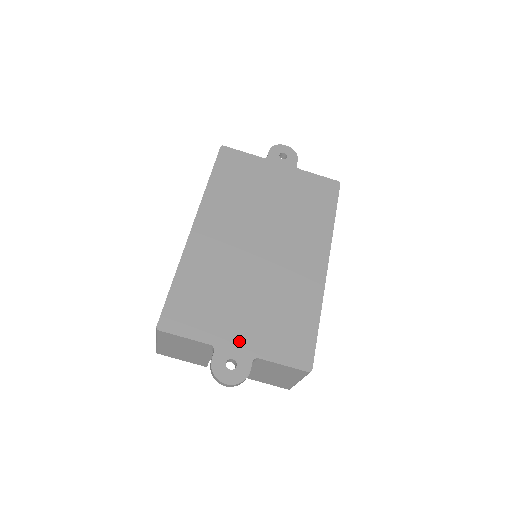
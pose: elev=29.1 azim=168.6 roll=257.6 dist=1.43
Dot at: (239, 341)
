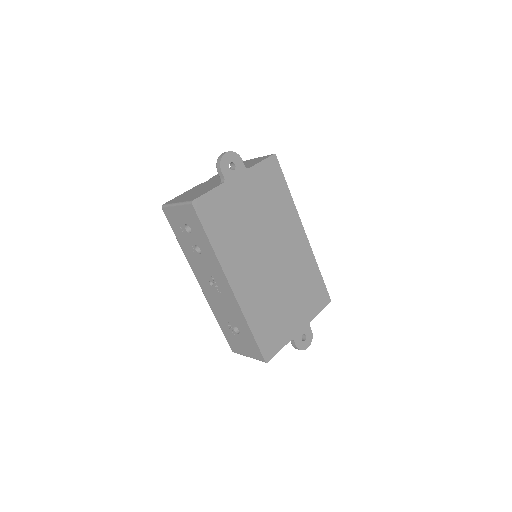
Dot at: (299, 324)
